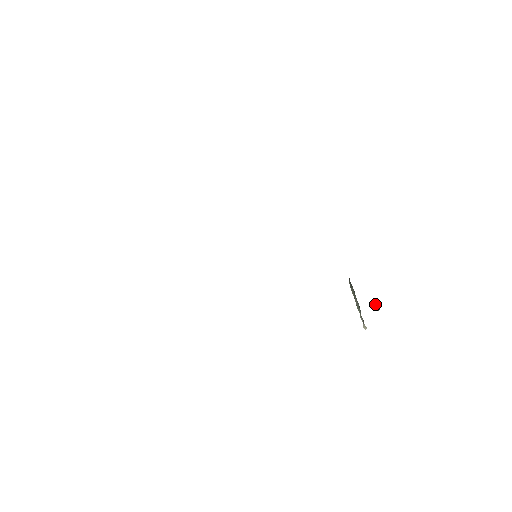
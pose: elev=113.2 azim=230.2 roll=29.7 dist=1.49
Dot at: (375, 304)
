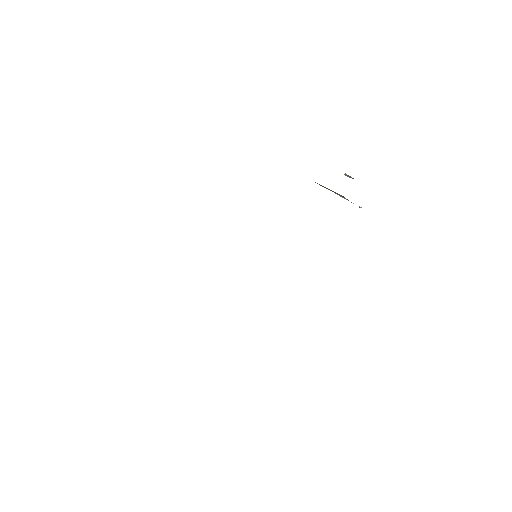
Dot at: (345, 175)
